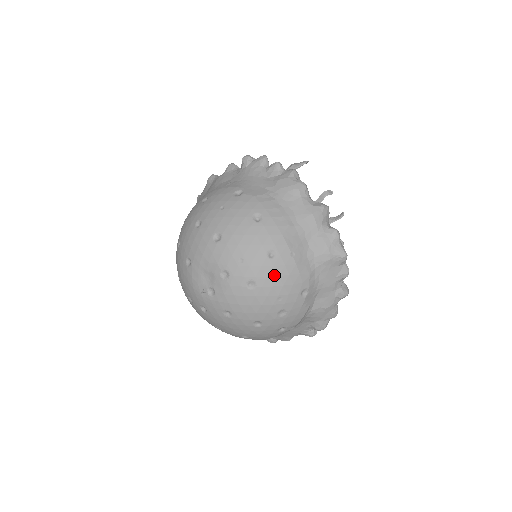
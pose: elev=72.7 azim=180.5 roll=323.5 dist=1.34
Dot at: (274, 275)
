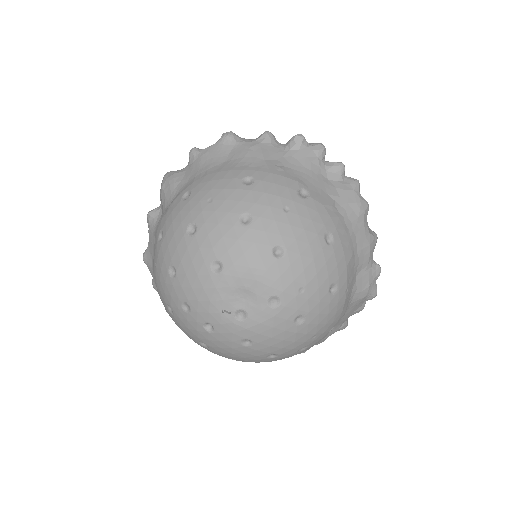
Dot at: (325, 312)
